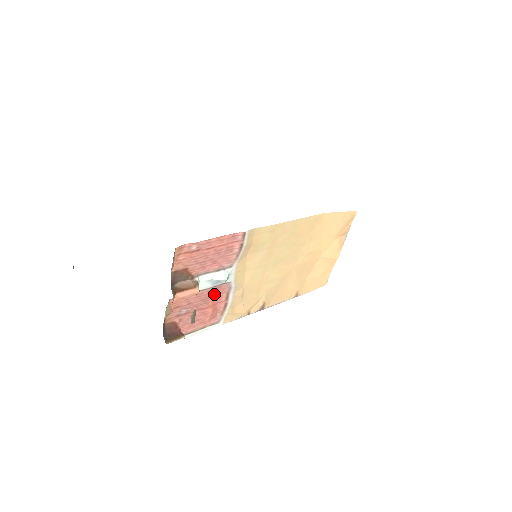
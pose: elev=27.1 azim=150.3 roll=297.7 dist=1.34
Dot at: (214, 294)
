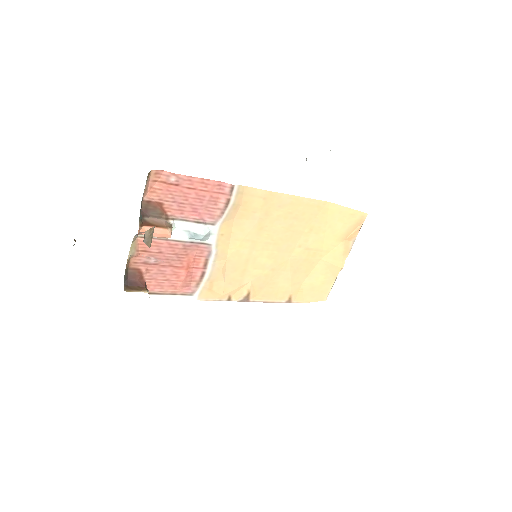
Dot at: (190, 253)
